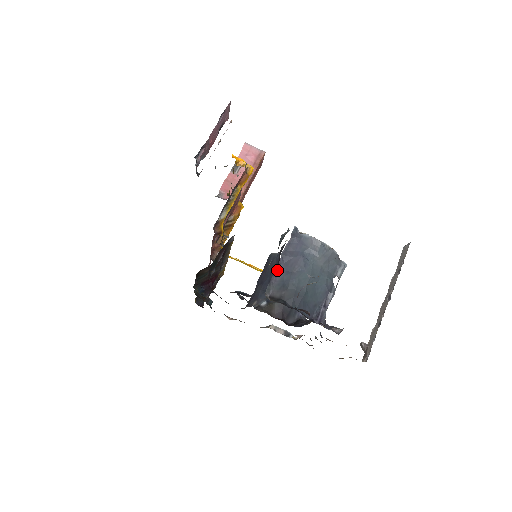
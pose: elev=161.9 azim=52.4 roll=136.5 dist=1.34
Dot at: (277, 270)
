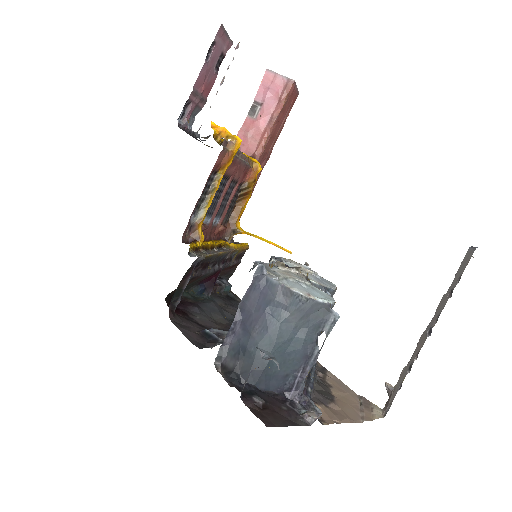
Dot at: (232, 329)
